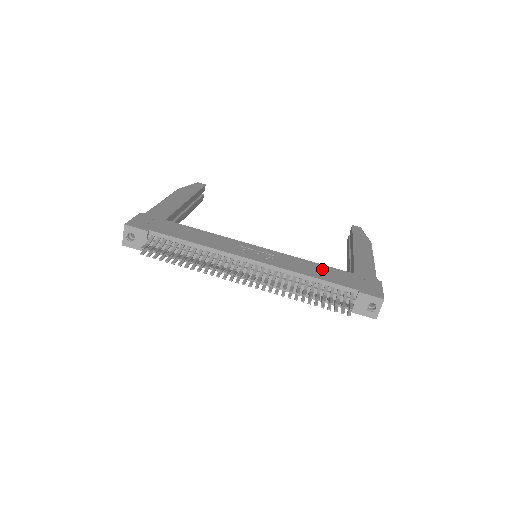
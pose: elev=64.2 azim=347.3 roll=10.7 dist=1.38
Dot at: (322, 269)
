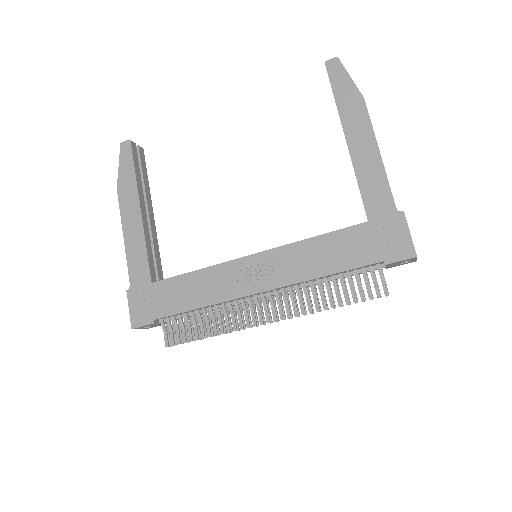
Dot at: (331, 246)
